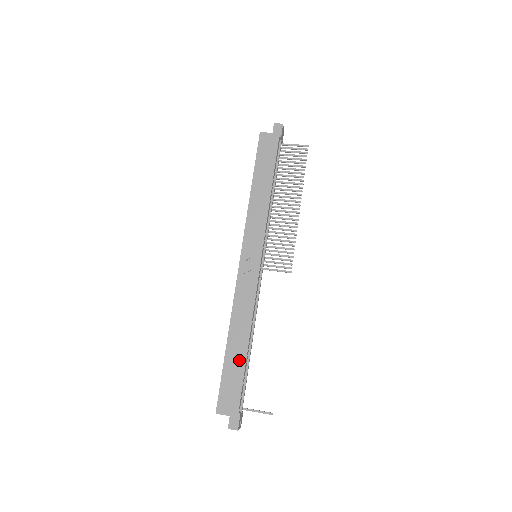
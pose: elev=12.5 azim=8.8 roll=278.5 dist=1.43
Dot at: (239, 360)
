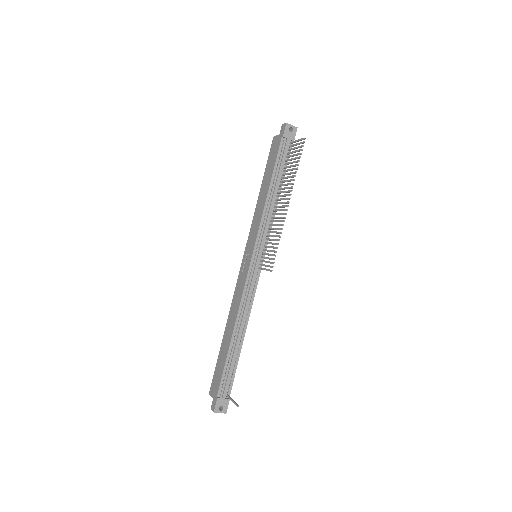
Dot at: (225, 350)
